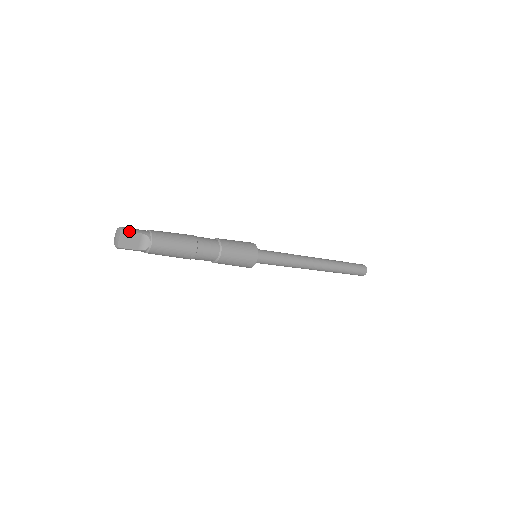
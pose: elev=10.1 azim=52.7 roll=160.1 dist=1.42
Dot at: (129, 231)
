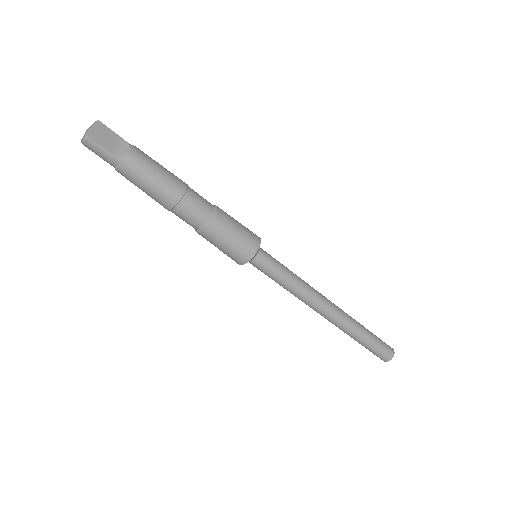
Dot at: occluded
